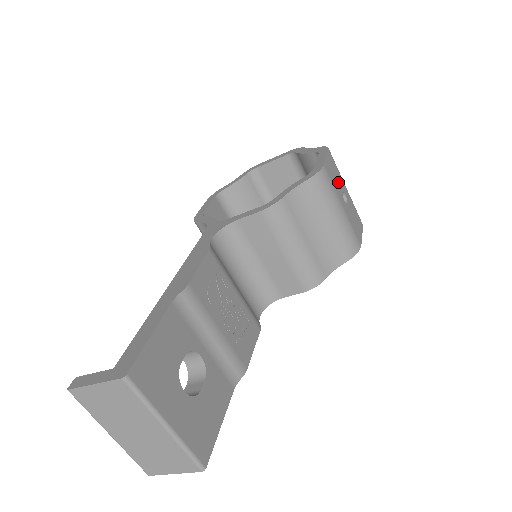
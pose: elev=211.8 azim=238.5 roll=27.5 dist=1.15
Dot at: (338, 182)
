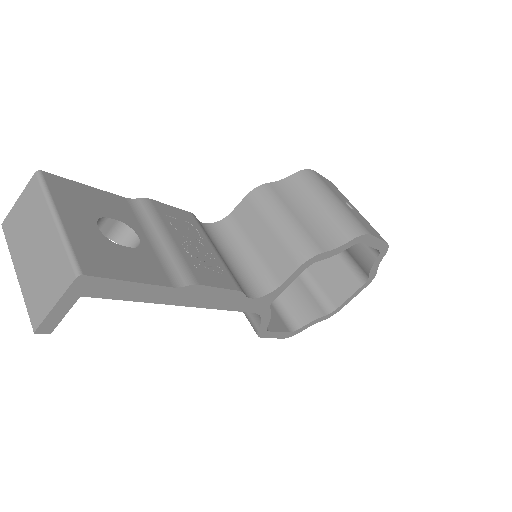
Dot at: (340, 195)
